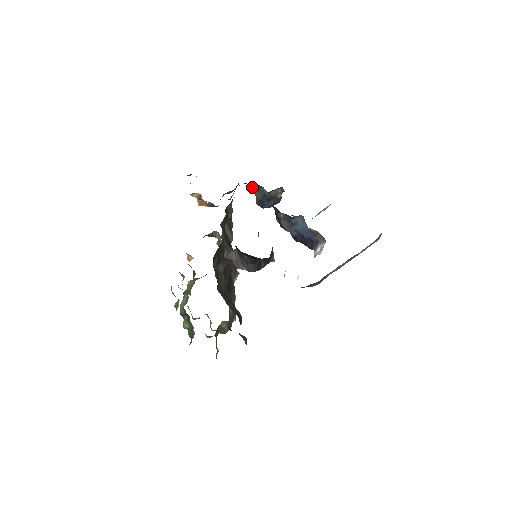
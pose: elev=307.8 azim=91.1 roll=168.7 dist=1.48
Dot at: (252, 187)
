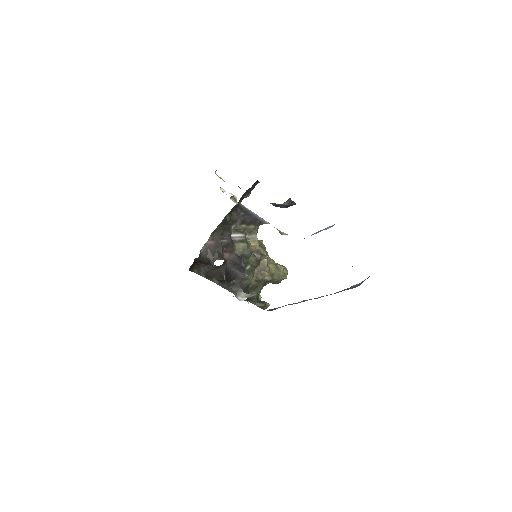
Dot at: occluded
